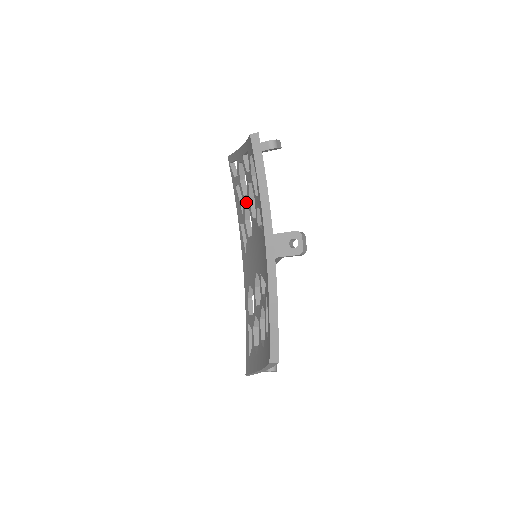
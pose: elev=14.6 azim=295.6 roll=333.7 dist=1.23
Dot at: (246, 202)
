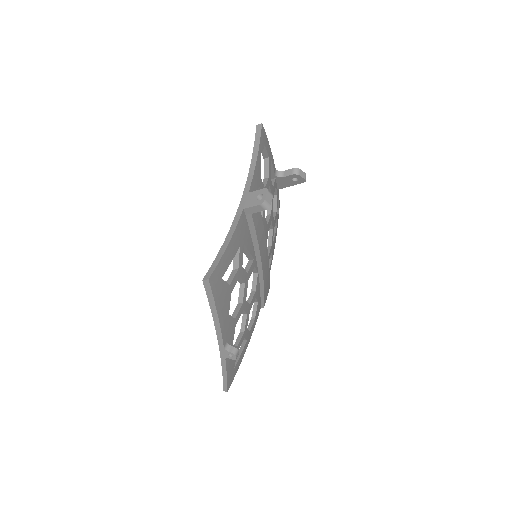
Dot at: occluded
